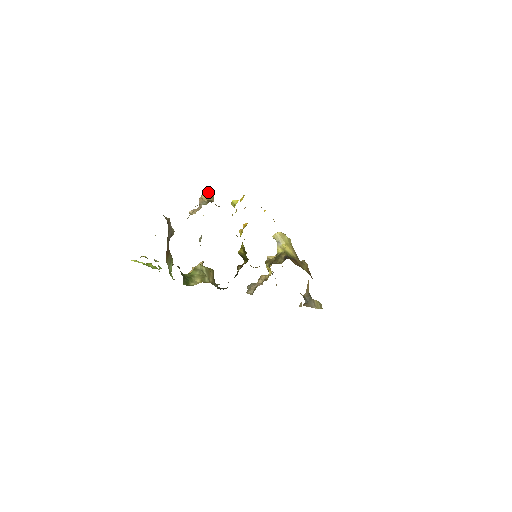
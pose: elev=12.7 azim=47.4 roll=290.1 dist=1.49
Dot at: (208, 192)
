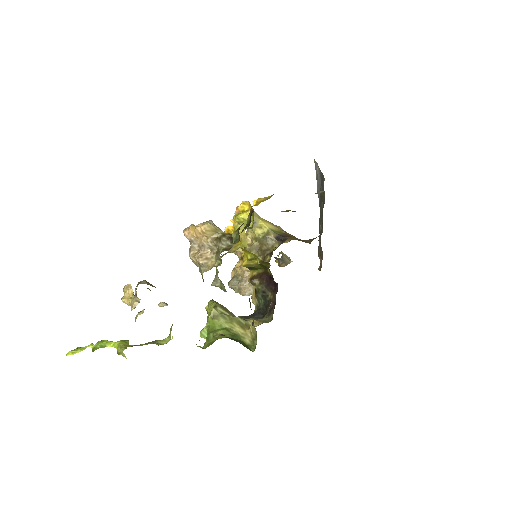
Dot at: (209, 223)
